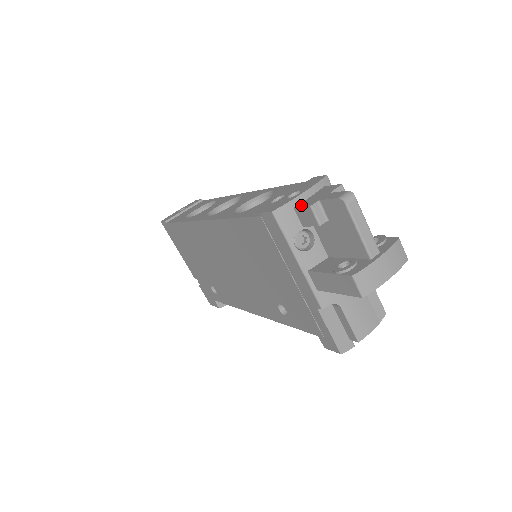
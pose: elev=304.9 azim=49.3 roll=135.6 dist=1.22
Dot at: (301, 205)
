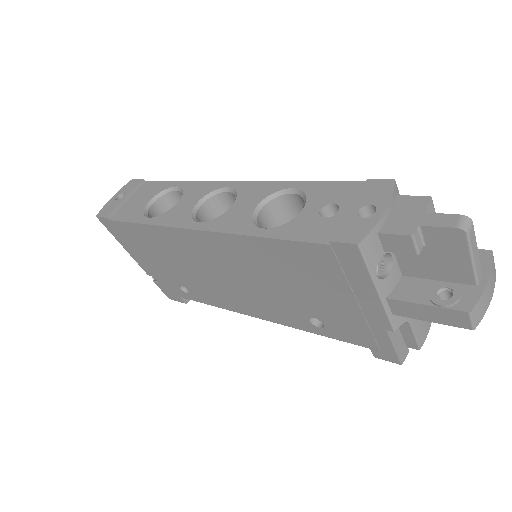
Dot at: (390, 230)
